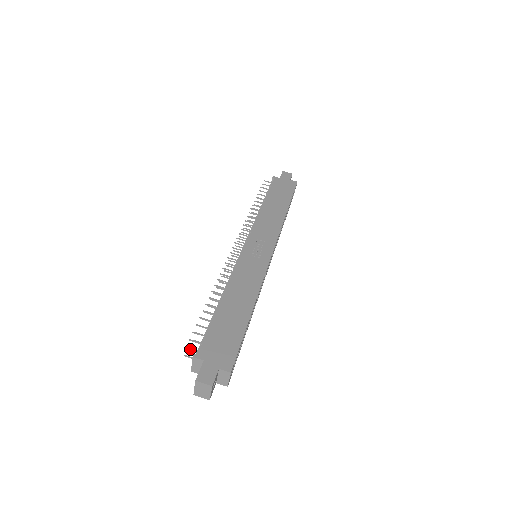
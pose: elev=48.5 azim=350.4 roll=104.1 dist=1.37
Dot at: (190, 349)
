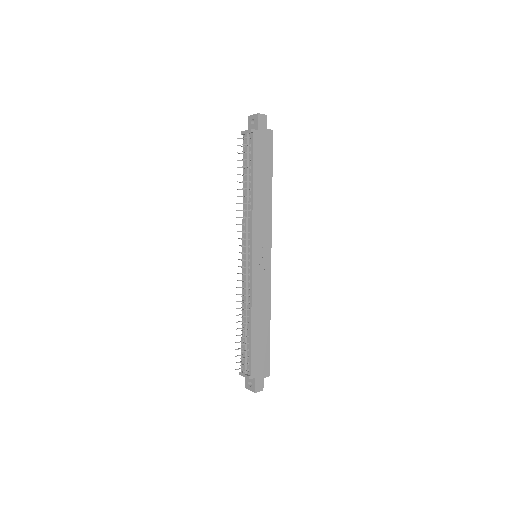
Dot at: occluded
